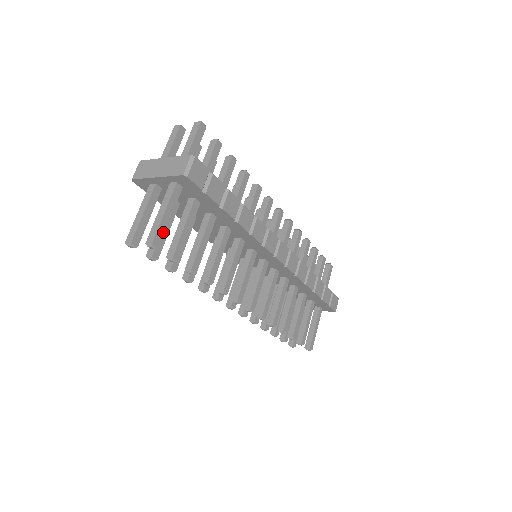
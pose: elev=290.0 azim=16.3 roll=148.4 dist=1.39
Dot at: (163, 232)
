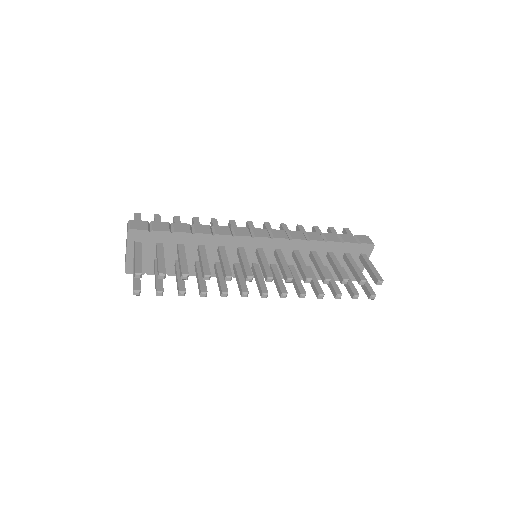
Dot at: (140, 265)
